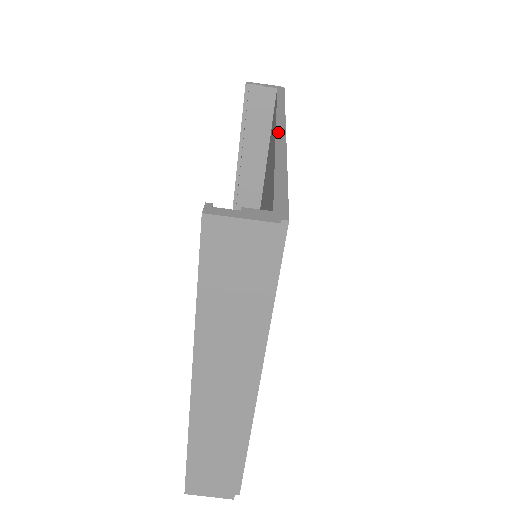
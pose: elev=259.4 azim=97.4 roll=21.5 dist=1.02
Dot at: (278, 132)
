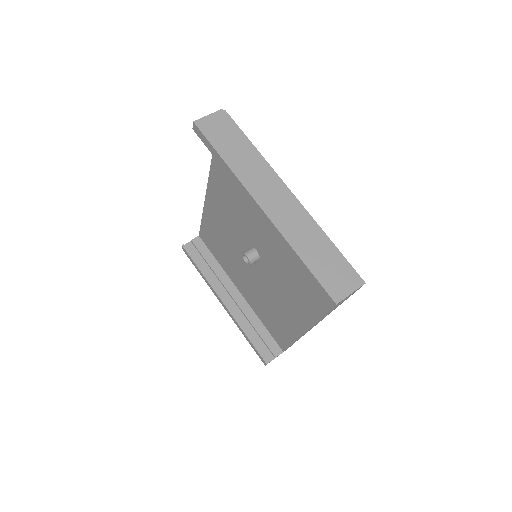
Dot at: (208, 184)
